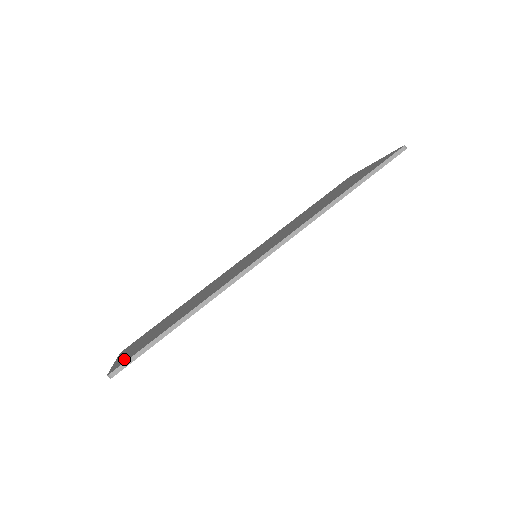
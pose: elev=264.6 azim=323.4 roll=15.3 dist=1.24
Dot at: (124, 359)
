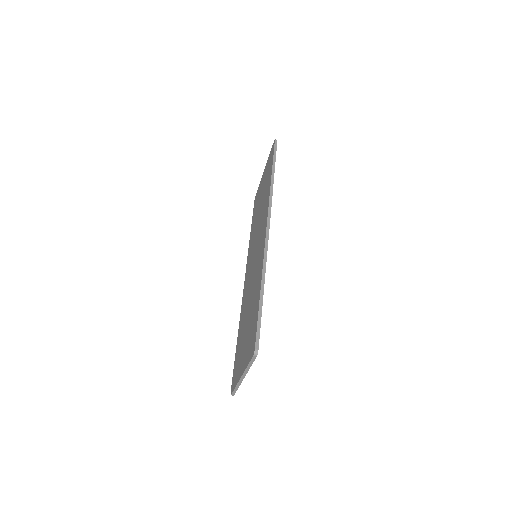
Dot at: (250, 349)
